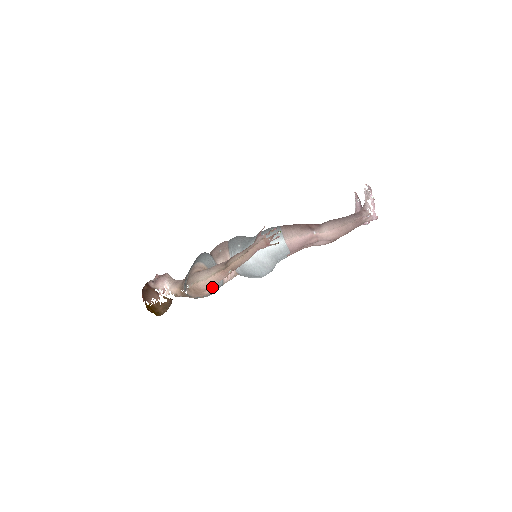
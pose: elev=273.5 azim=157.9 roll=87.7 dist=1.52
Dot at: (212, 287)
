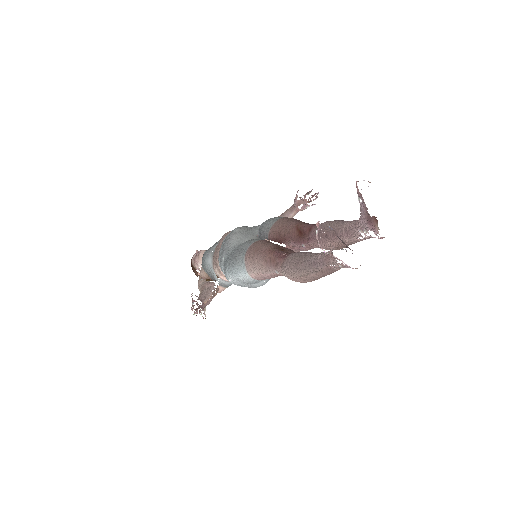
Dot at: (219, 290)
